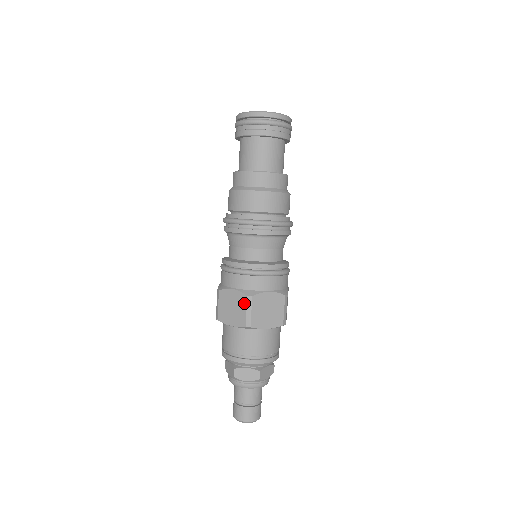
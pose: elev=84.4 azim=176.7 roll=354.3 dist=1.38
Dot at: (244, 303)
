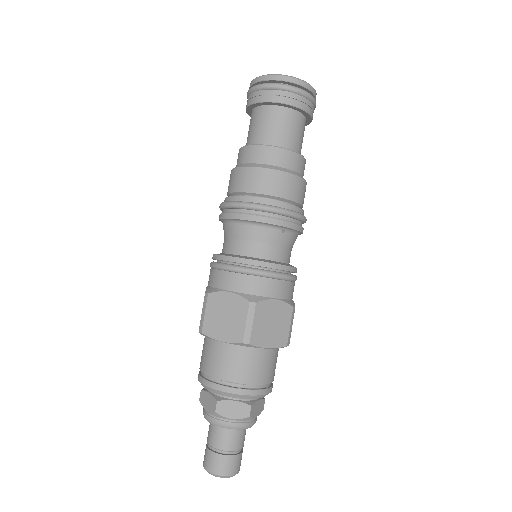
Dot at: (203, 302)
